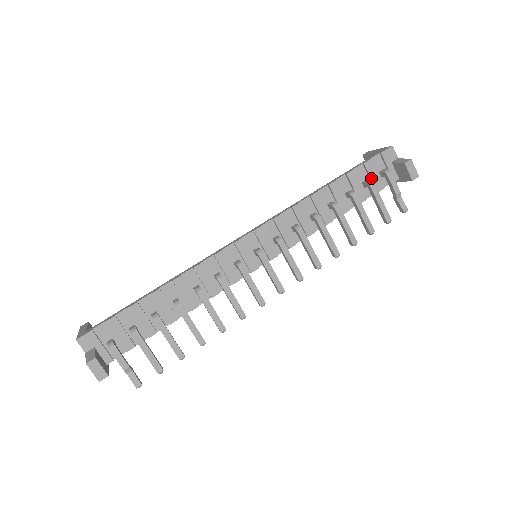
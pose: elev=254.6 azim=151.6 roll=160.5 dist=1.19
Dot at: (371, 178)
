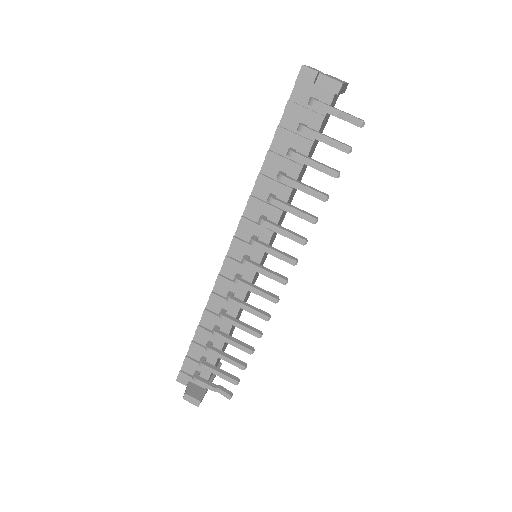
Dot at: (302, 118)
